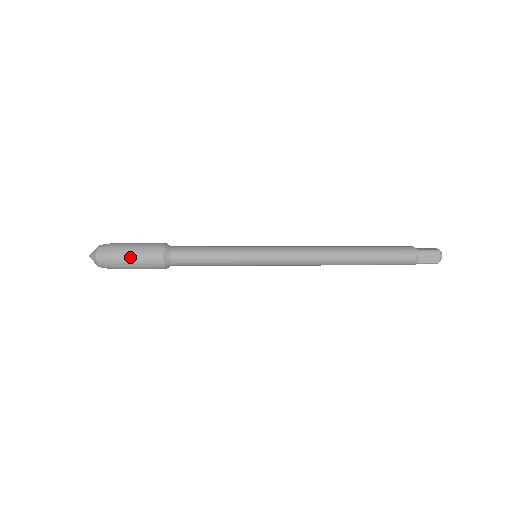
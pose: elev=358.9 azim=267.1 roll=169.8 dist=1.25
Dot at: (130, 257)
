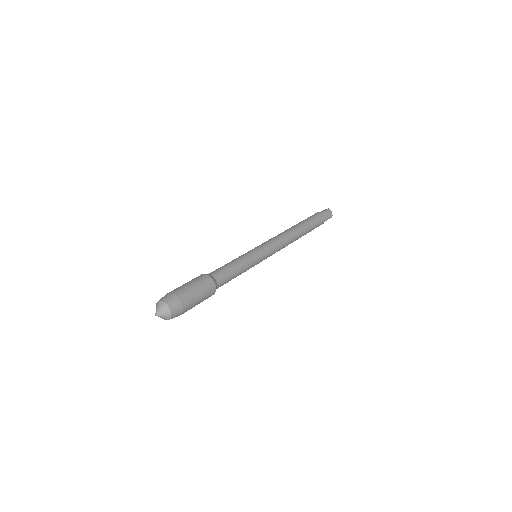
Dot at: occluded
